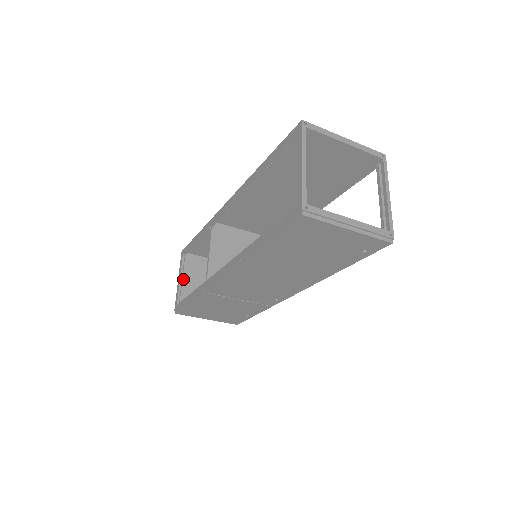
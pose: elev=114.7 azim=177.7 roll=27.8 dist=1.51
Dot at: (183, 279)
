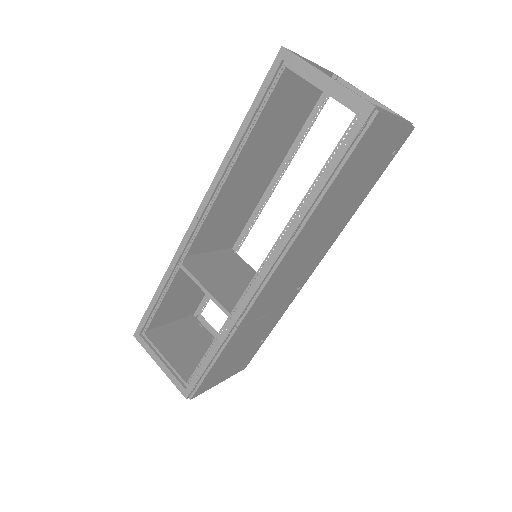
Dot at: occluded
